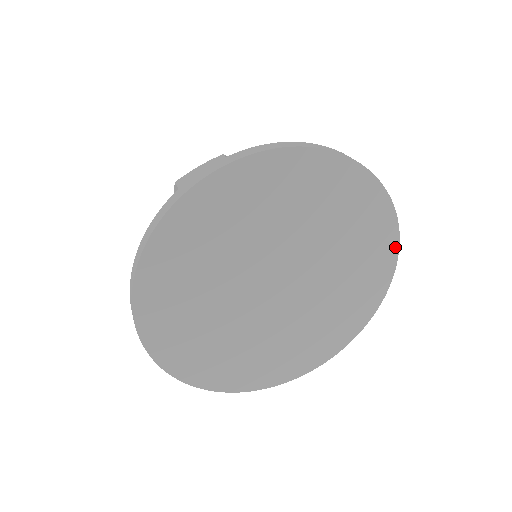
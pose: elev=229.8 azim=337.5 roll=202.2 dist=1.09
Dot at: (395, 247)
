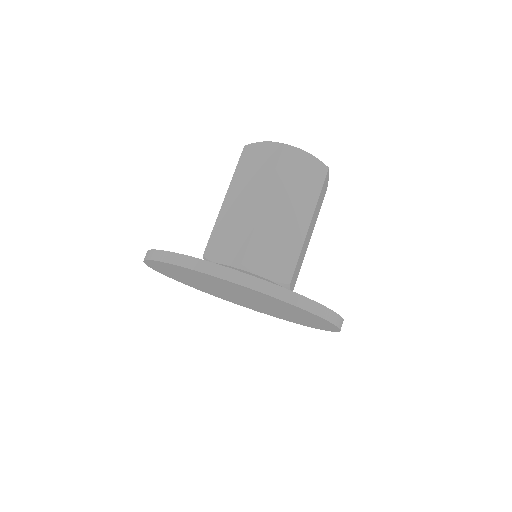
Dot at: (335, 326)
